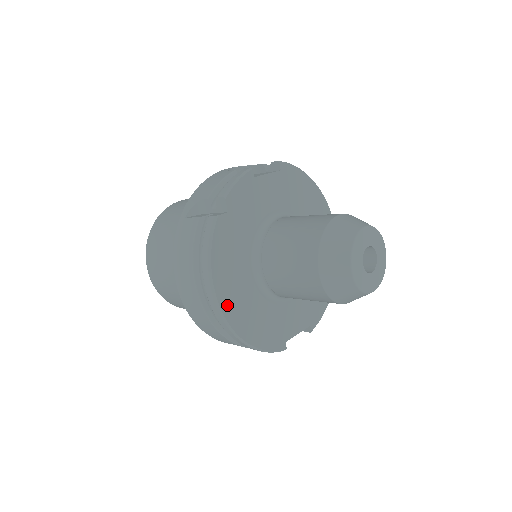
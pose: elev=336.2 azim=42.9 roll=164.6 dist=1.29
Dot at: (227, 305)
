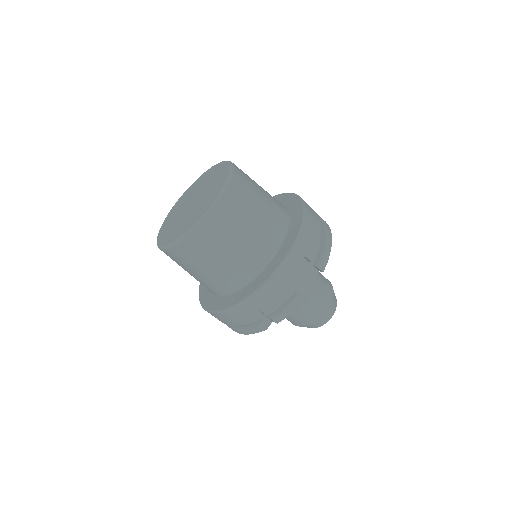
Dot at: occluded
